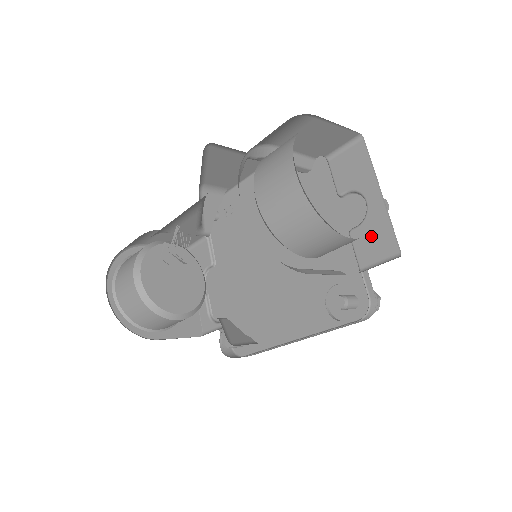
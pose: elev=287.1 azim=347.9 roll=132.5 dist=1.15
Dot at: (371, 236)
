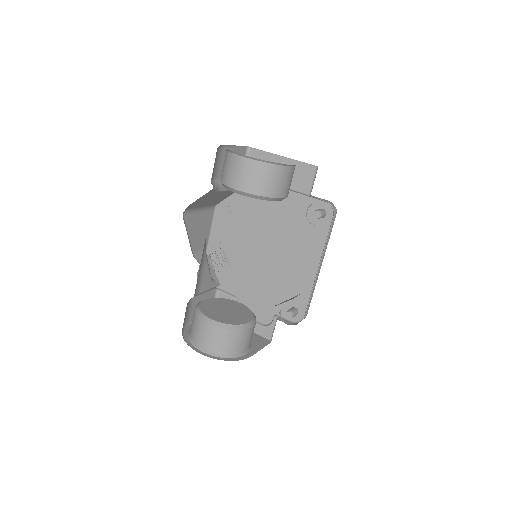
Dot at: (298, 177)
